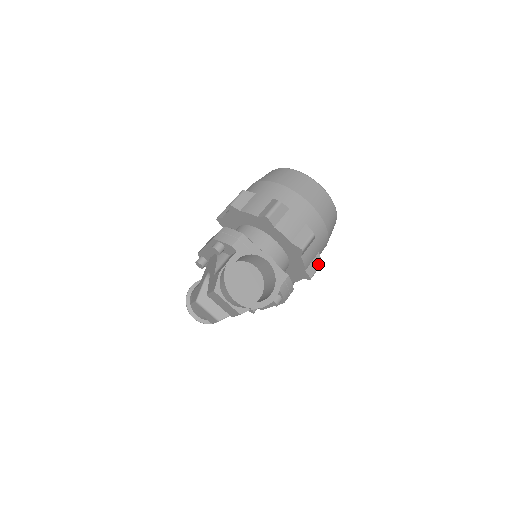
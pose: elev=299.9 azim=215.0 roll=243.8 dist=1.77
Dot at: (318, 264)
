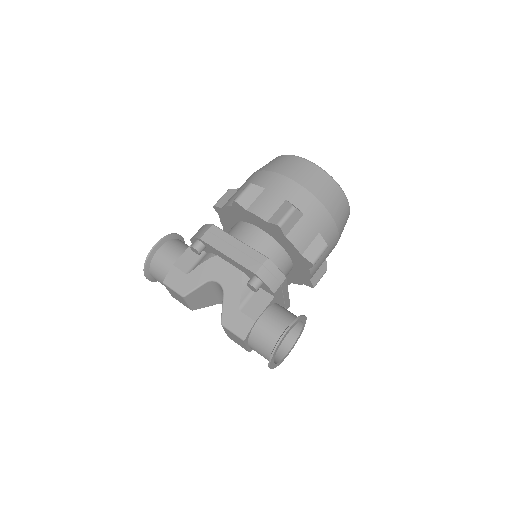
Dot at: occluded
